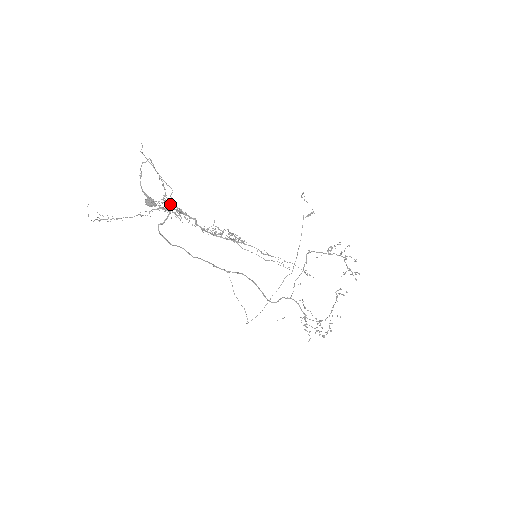
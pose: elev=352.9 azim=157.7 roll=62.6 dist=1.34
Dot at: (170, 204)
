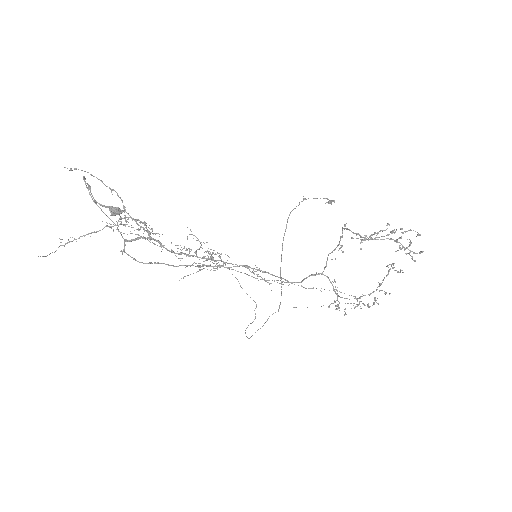
Dot at: (128, 226)
